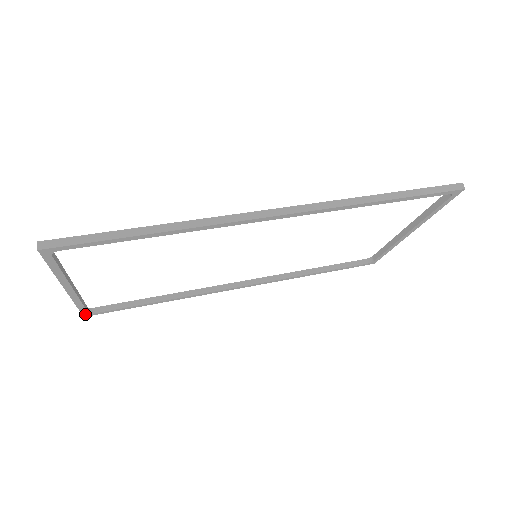
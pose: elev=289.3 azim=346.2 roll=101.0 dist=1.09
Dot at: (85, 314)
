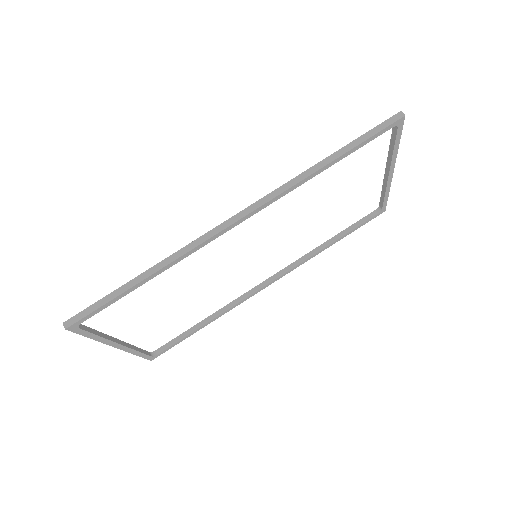
Dot at: (150, 358)
